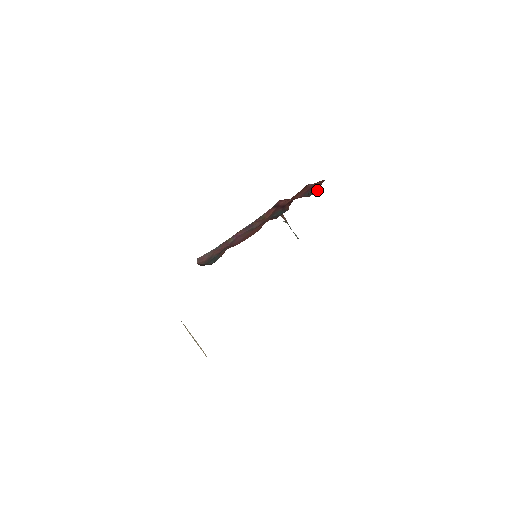
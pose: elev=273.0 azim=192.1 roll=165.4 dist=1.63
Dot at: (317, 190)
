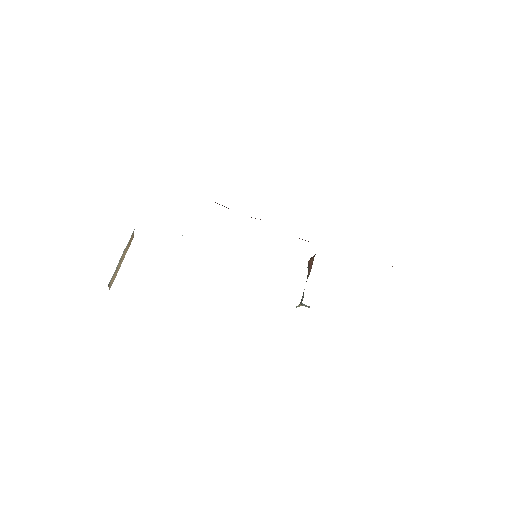
Dot at: occluded
